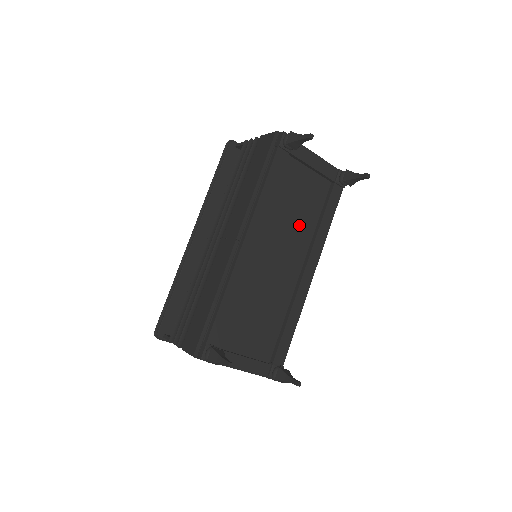
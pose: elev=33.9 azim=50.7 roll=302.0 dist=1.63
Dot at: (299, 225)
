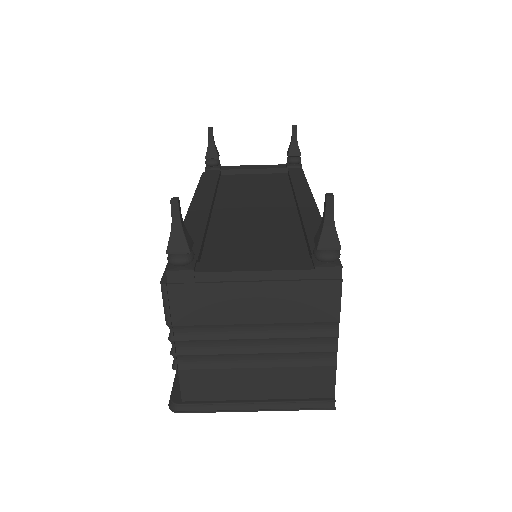
Dot at: (267, 192)
